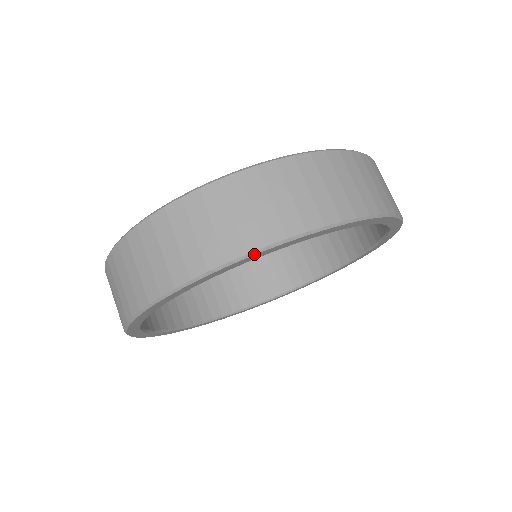
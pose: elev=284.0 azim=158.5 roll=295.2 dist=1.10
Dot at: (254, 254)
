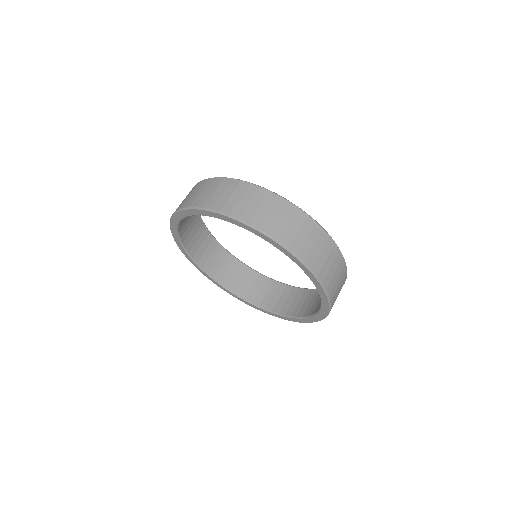
Dot at: (261, 232)
